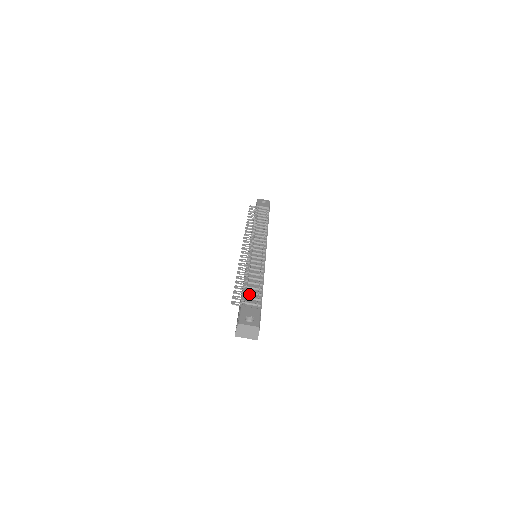
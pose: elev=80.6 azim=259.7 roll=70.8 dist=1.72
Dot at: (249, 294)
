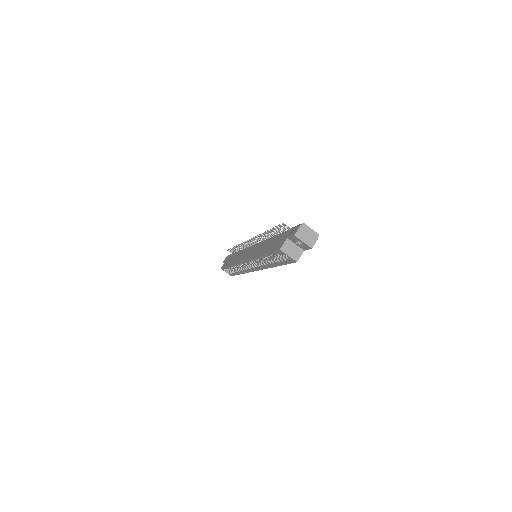
Dot at: occluded
